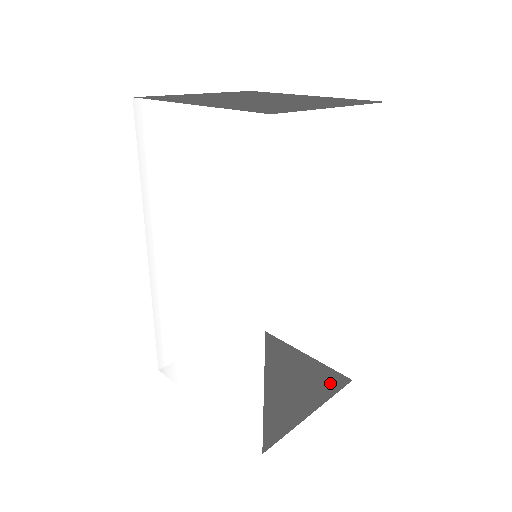
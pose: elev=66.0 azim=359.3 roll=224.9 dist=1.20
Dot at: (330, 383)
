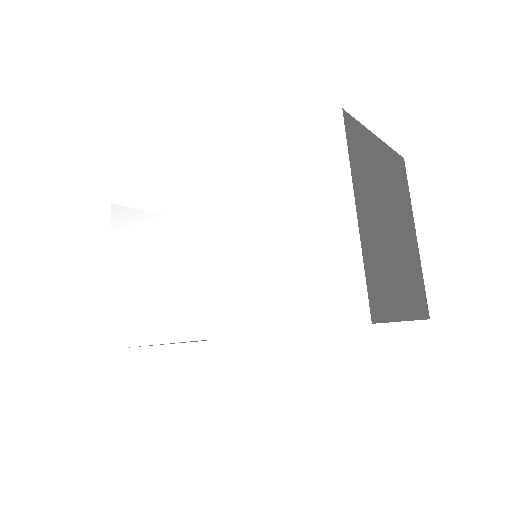
Dot at: occluded
